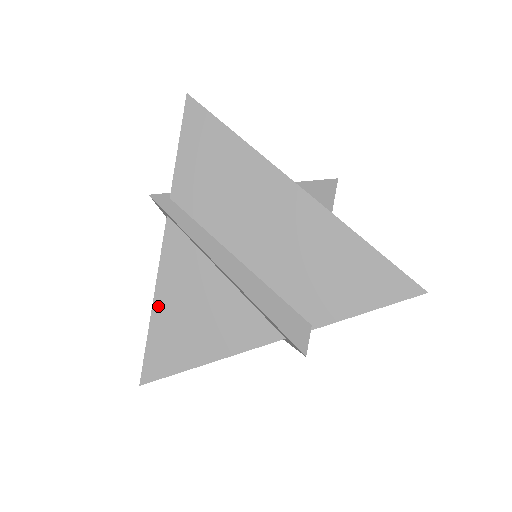
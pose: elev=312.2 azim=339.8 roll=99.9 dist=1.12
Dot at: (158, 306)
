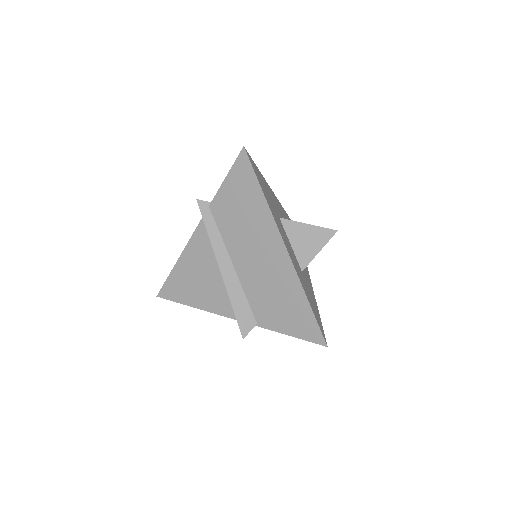
Dot at: (180, 262)
